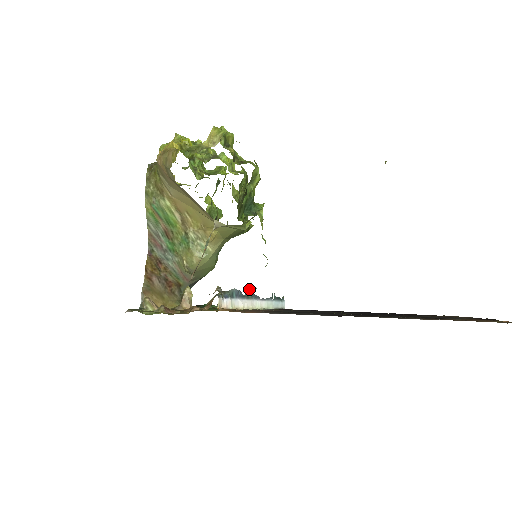
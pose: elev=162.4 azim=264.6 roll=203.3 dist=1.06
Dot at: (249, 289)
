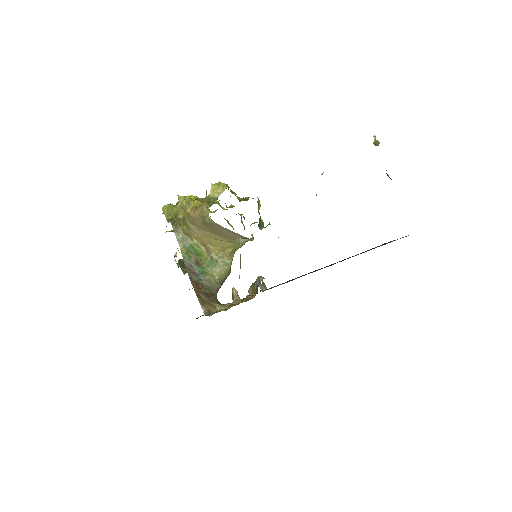
Dot at: (258, 279)
